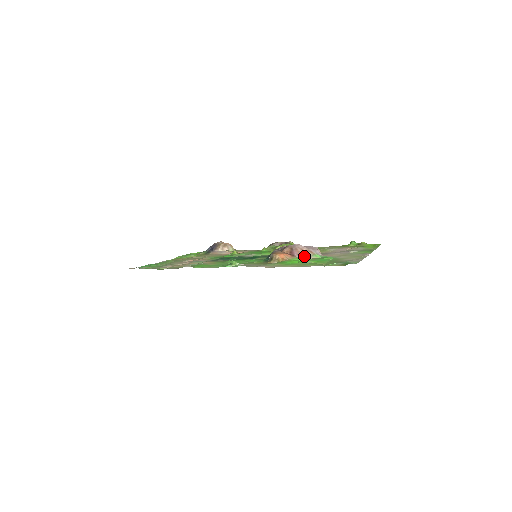
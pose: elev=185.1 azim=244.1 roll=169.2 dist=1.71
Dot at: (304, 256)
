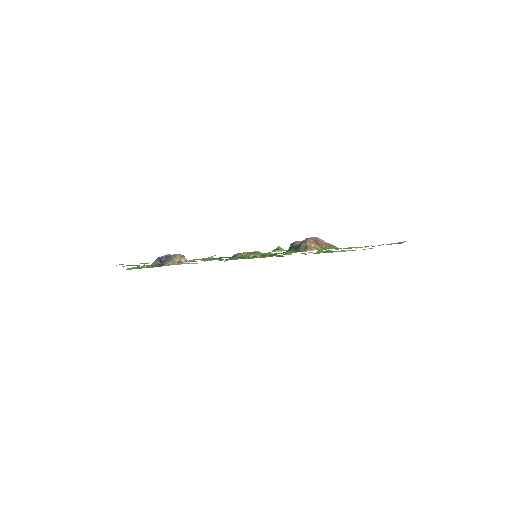
Dot at: (331, 246)
